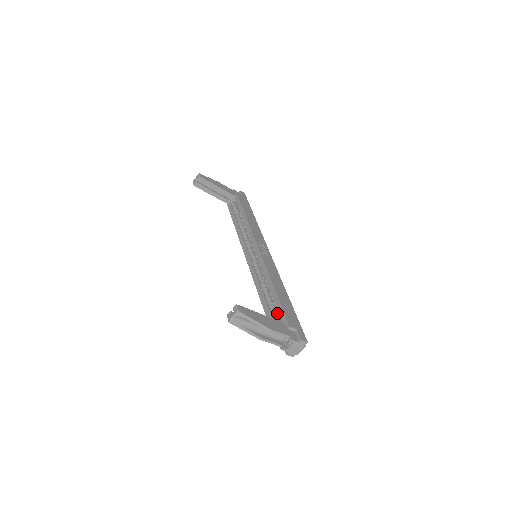
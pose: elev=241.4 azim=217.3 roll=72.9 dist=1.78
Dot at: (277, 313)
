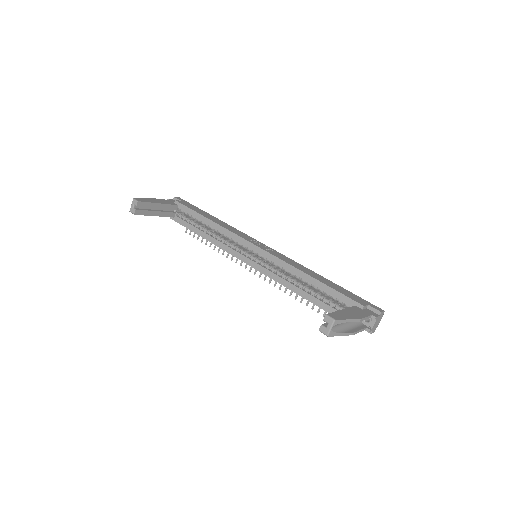
Dot at: (335, 300)
